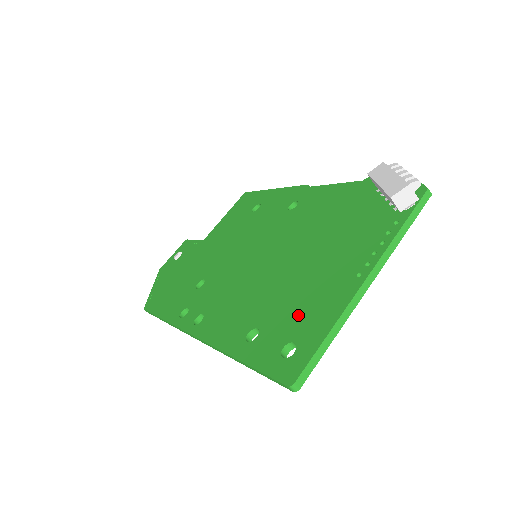
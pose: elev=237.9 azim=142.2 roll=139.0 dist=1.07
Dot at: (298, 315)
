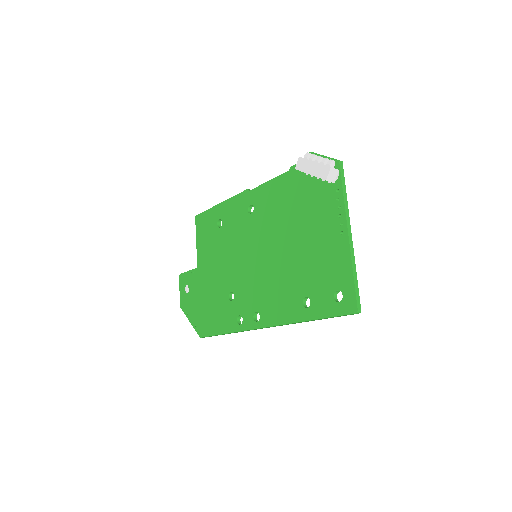
Dot at: (325, 275)
